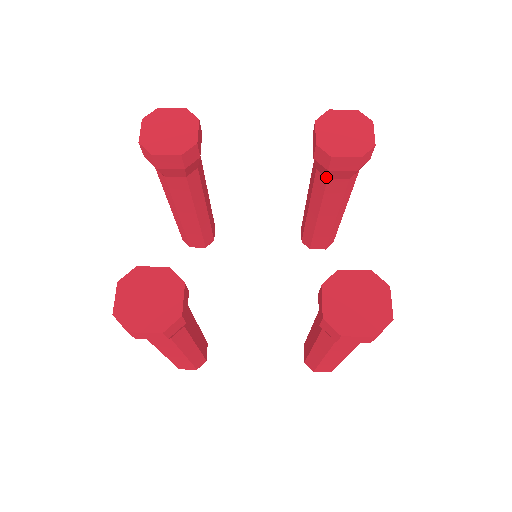
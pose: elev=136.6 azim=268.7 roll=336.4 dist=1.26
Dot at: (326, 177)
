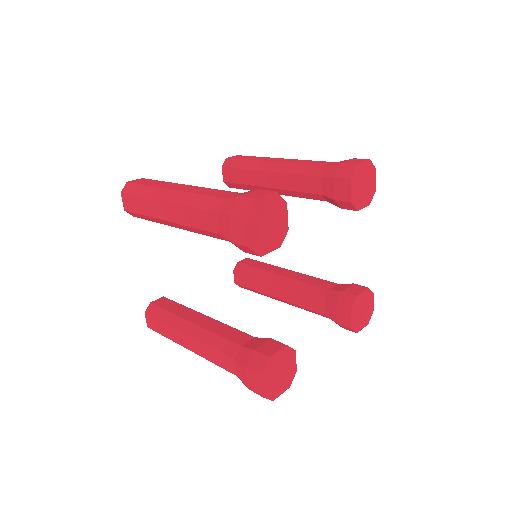
Dot at: (327, 201)
